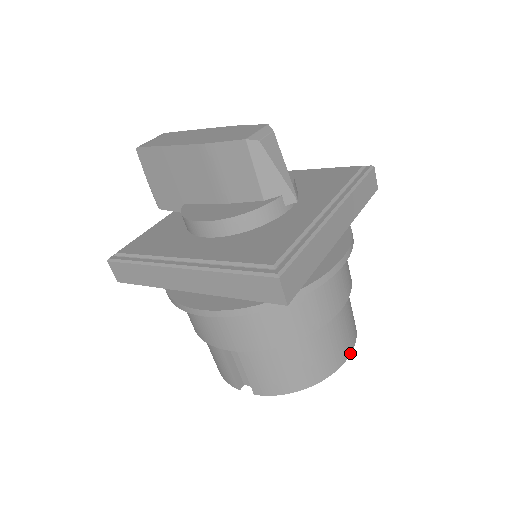
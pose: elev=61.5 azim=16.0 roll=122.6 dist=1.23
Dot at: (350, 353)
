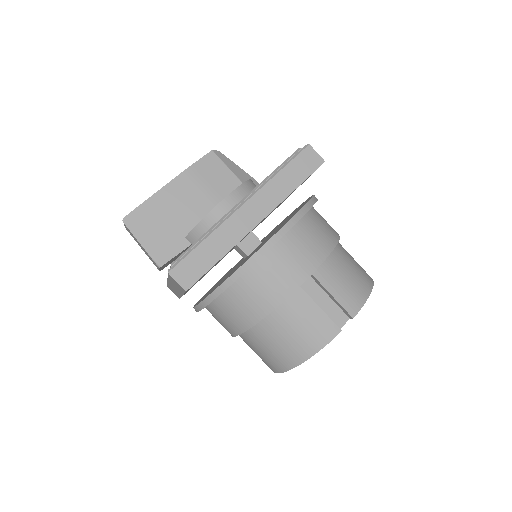
Dot at: occluded
